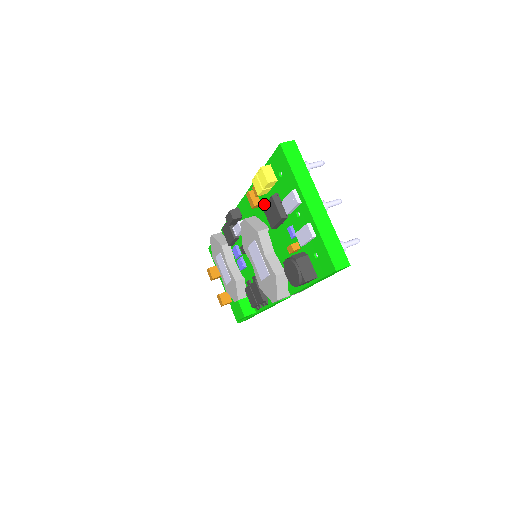
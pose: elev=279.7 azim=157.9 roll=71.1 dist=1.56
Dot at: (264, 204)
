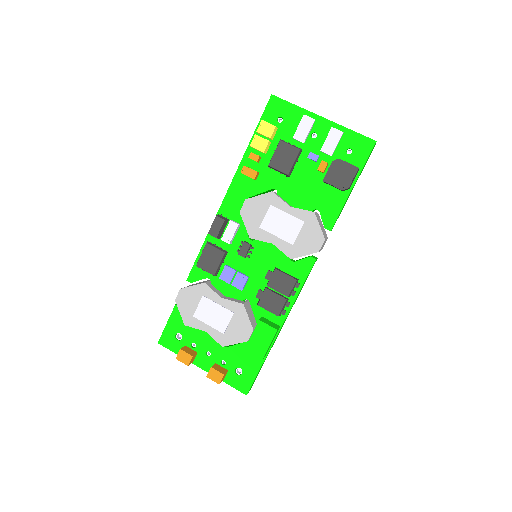
Dot at: (263, 170)
